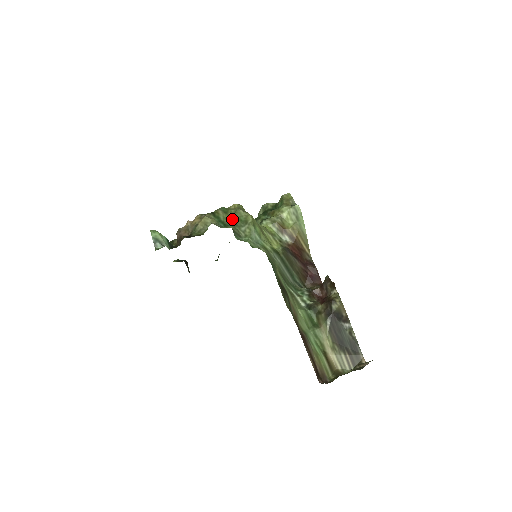
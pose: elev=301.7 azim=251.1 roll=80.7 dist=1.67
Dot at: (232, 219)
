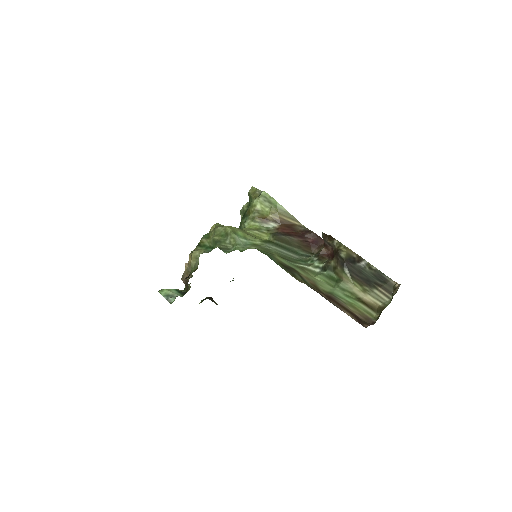
Dot at: (214, 240)
